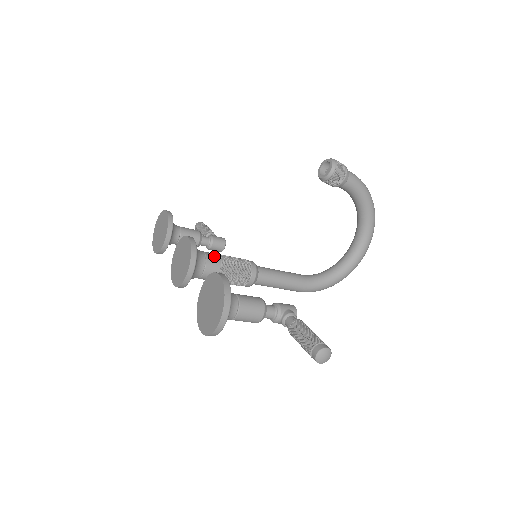
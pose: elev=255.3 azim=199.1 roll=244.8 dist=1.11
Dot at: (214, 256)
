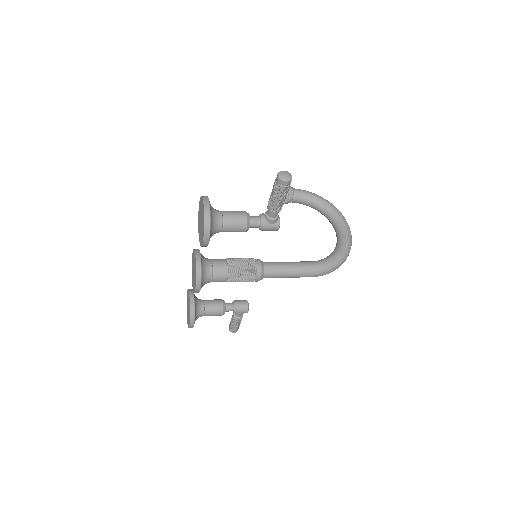
Dot at: (219, 259)
